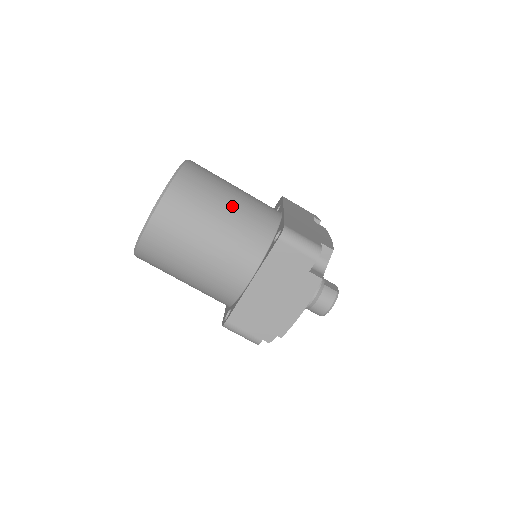
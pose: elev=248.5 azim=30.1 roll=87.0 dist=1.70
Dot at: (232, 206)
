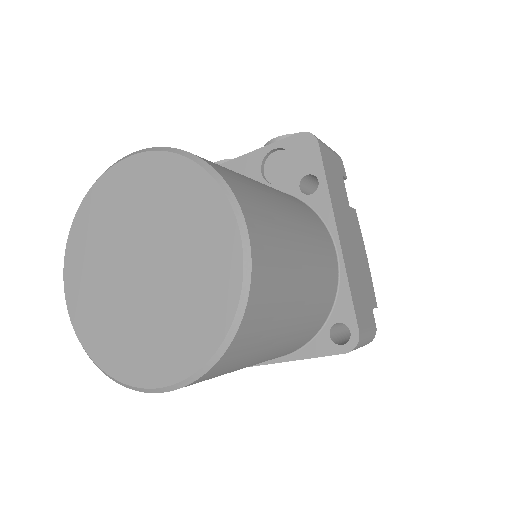
Dot at: (300, 312)
